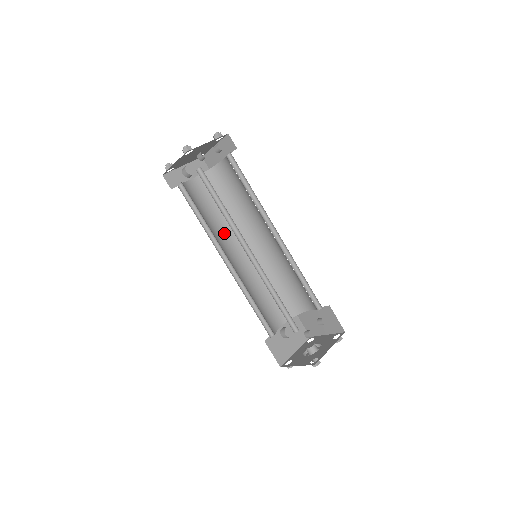
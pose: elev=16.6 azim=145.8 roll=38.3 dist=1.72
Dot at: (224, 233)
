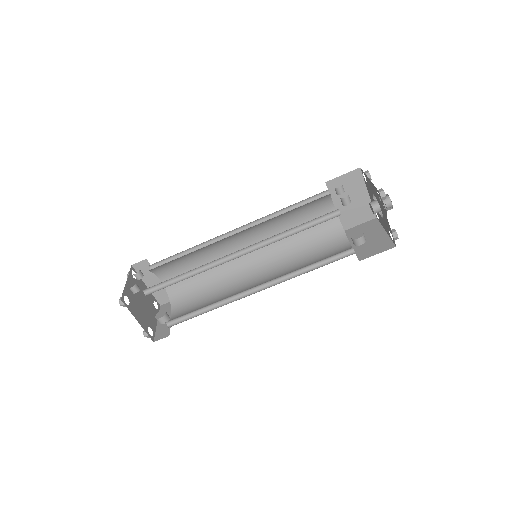
Dot at: (232, 292)
